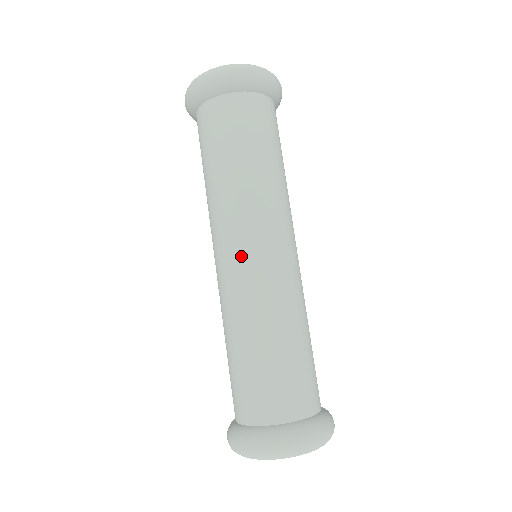
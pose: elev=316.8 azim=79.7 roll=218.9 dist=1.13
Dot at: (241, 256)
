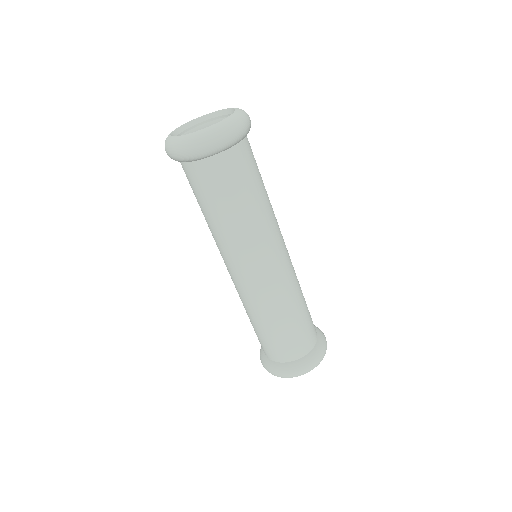
Dot at: (277, 264)
